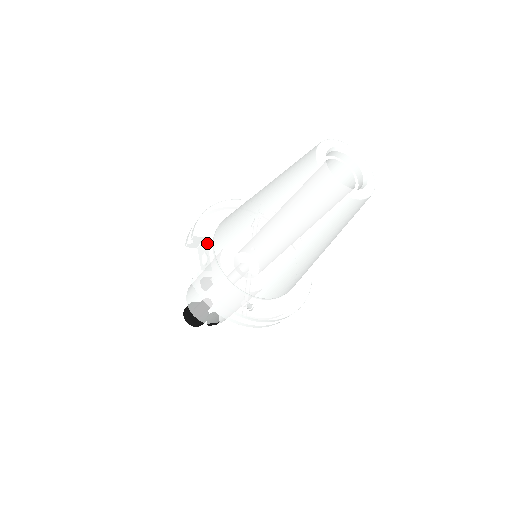
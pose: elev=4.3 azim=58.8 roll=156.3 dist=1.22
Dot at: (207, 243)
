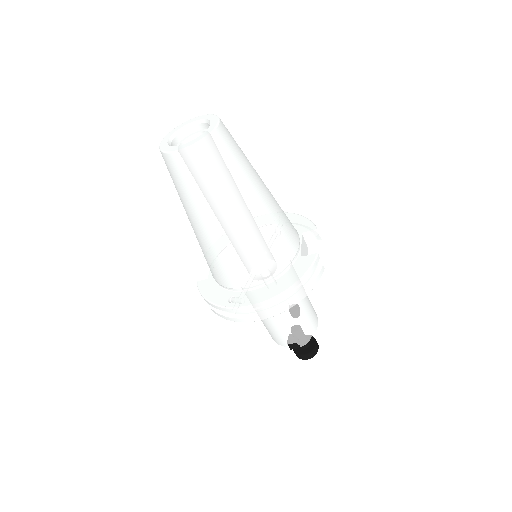
Dot at: occluded
